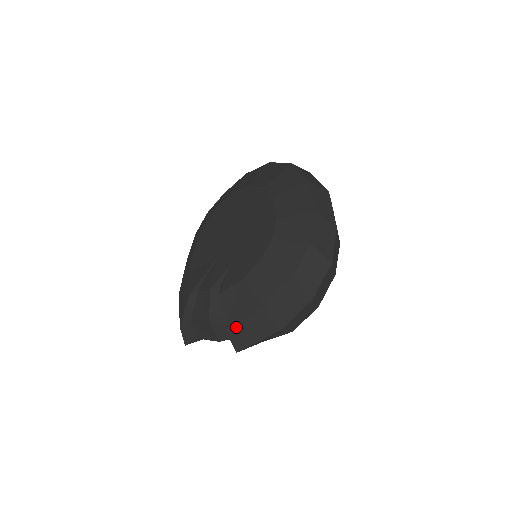
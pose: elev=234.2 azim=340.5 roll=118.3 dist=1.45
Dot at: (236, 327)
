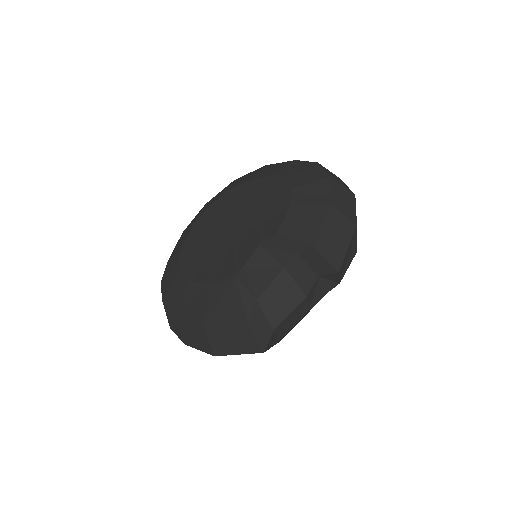
Dot at: (322, 239)
